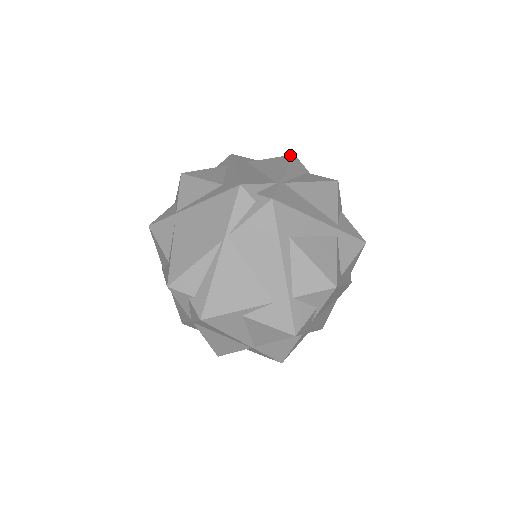
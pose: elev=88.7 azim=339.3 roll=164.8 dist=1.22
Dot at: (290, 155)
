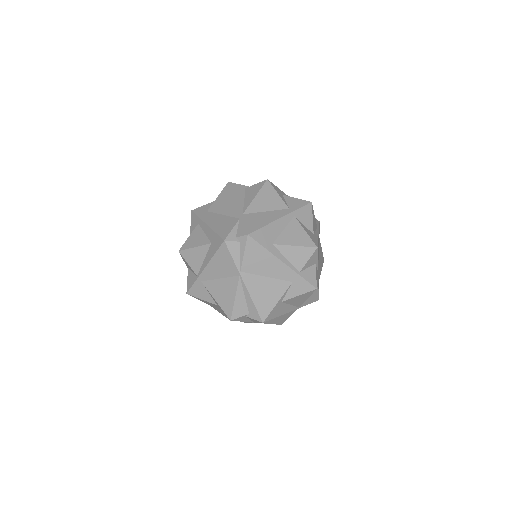
Dot at: (227, 185)
